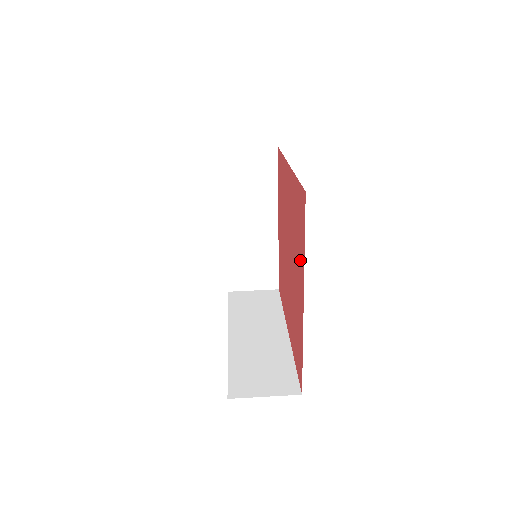
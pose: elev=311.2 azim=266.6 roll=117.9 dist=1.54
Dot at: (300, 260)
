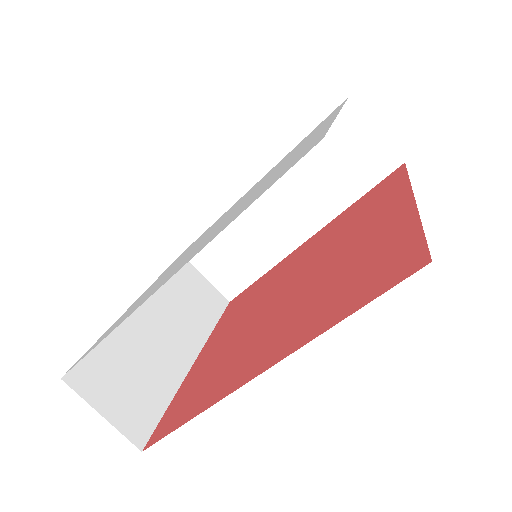
Dot at: (199, 371)
